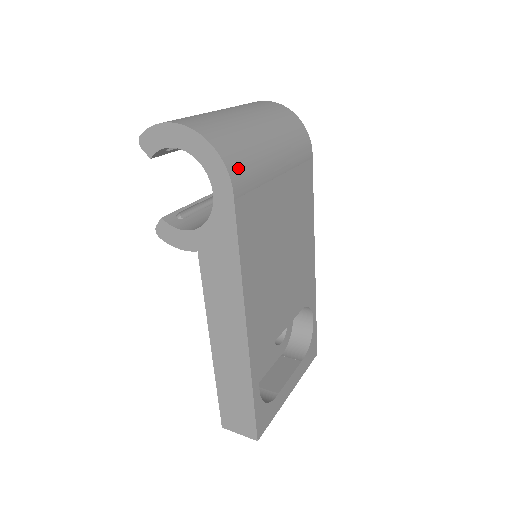
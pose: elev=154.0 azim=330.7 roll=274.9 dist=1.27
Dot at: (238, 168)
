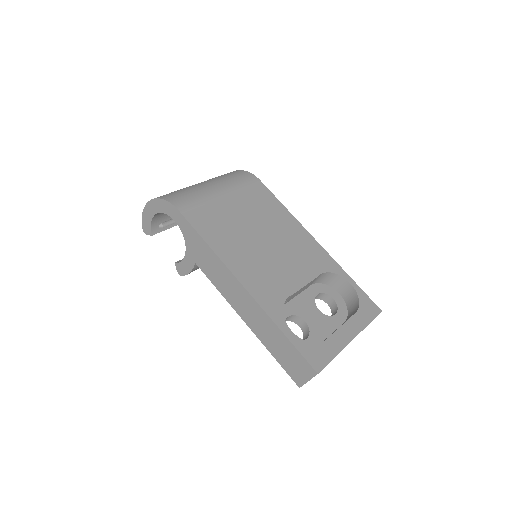
Dot at: (179, 200)
